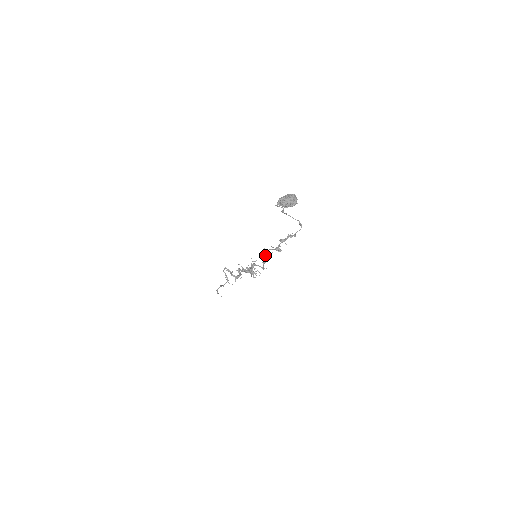
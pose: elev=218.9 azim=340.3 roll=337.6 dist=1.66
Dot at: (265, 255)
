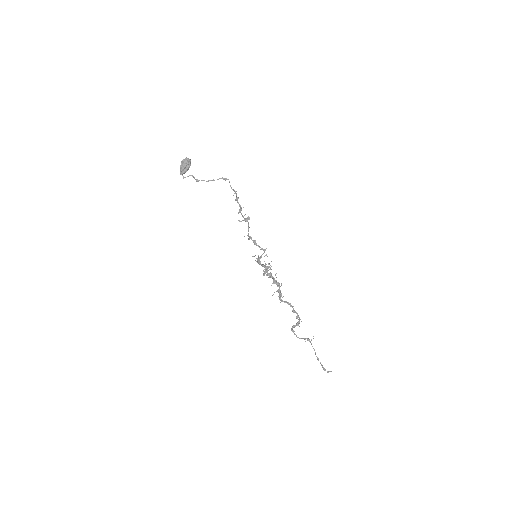
Dot at: (249, 238)
